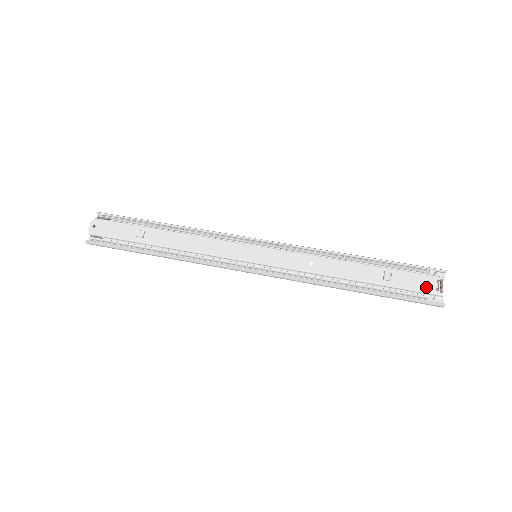
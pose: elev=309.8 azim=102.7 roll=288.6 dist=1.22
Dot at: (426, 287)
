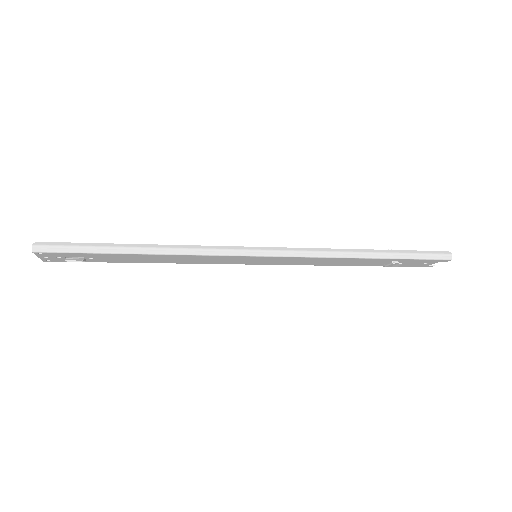
Dot at: occluded
